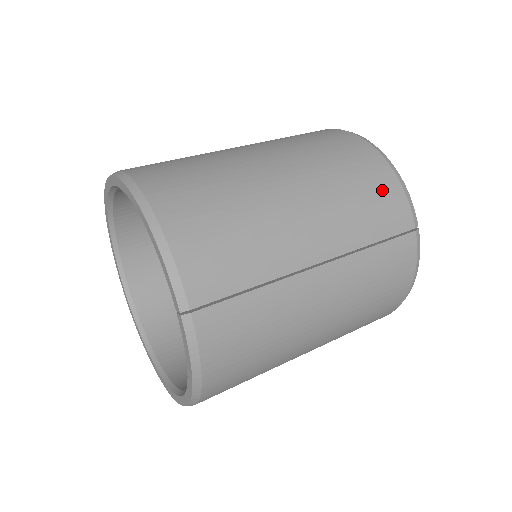
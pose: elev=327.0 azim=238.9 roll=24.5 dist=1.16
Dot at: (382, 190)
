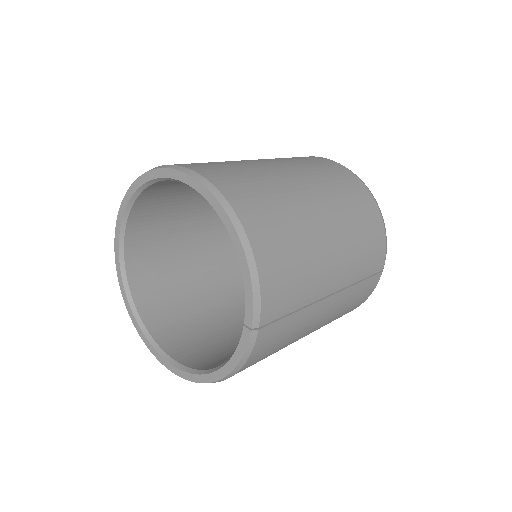
Dot at: (376, 239)
